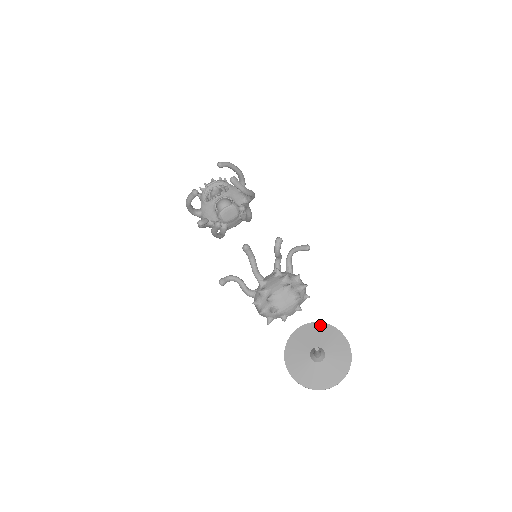
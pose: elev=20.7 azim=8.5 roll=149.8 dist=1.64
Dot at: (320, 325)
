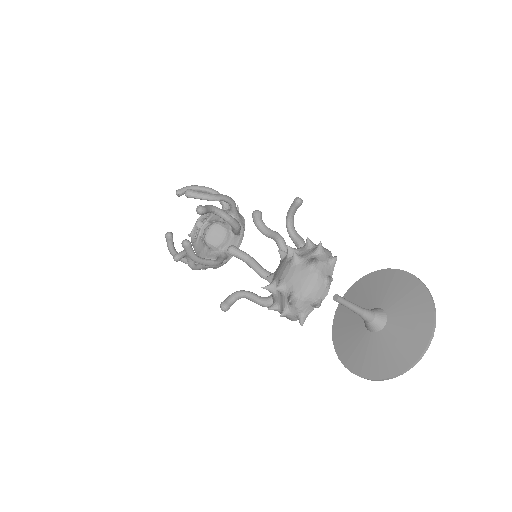
Dot at: (364, 280)
